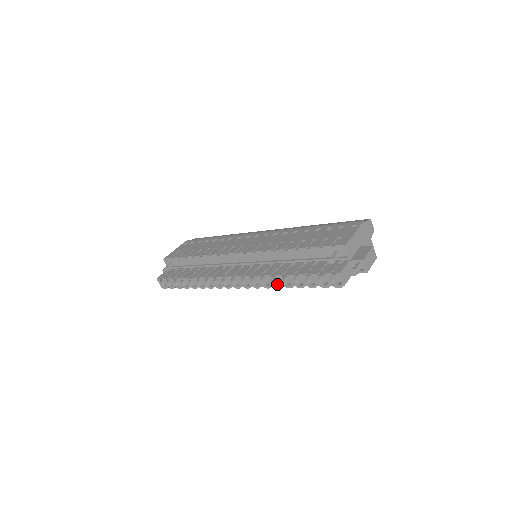
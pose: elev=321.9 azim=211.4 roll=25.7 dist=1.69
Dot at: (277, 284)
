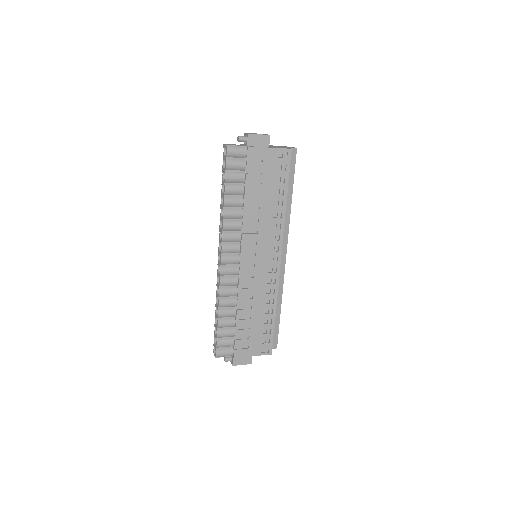
Dot at: (225, 215)
